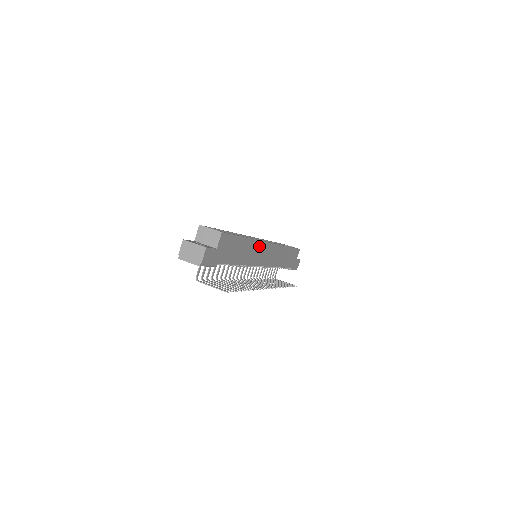
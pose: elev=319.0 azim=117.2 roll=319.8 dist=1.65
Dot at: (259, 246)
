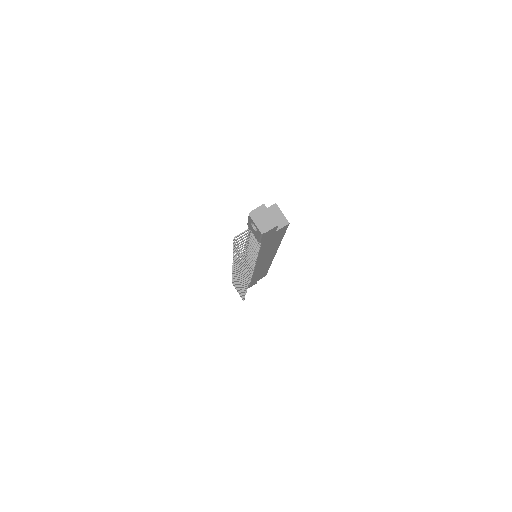
Dot at: (273, 252)
